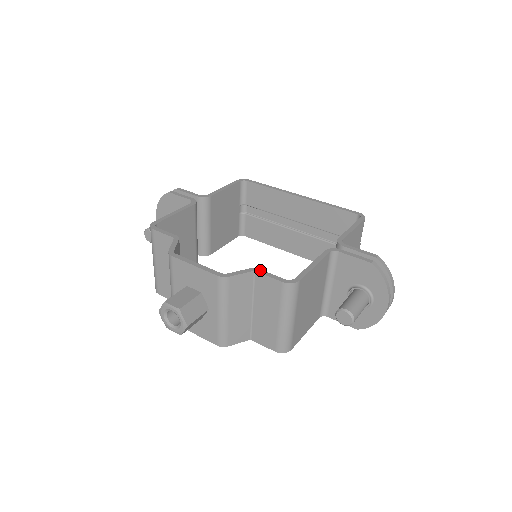
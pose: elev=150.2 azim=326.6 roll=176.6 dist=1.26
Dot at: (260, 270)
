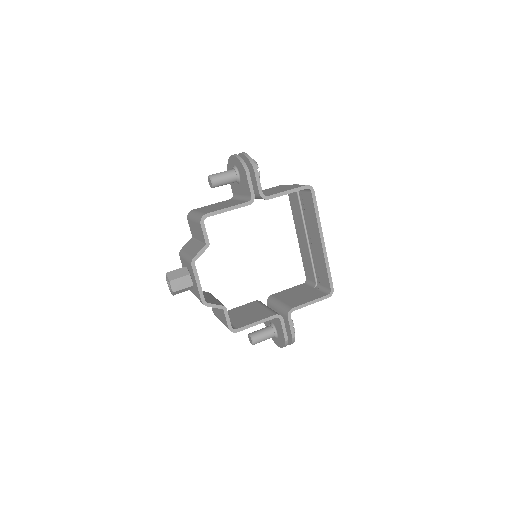
Dot at: (226, 311)
